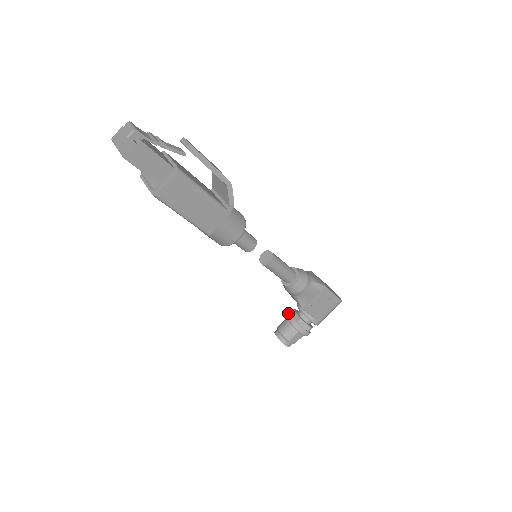
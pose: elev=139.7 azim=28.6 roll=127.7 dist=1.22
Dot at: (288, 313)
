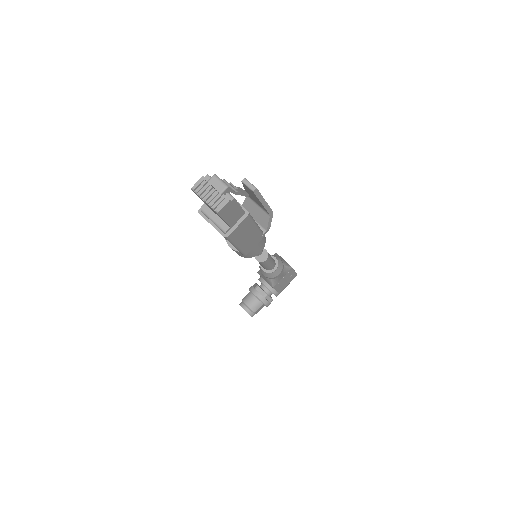
Dot at: (253, 288)
